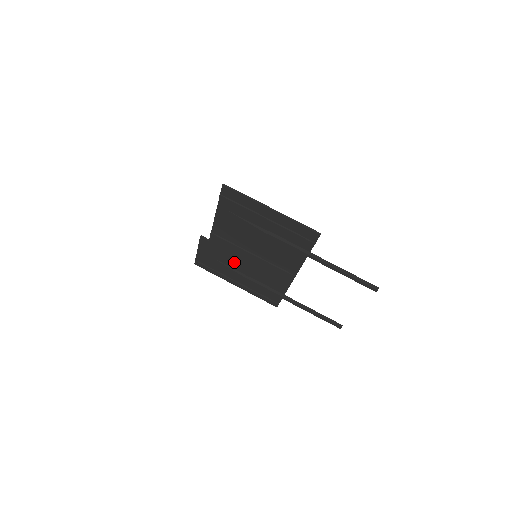
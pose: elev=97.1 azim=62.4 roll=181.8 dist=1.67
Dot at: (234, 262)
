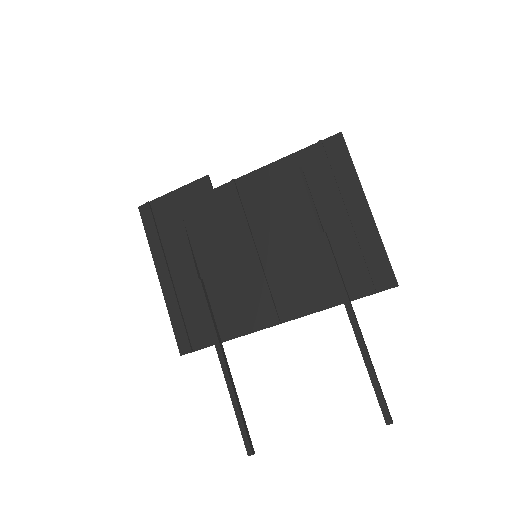
Dot at: (208, 243)
